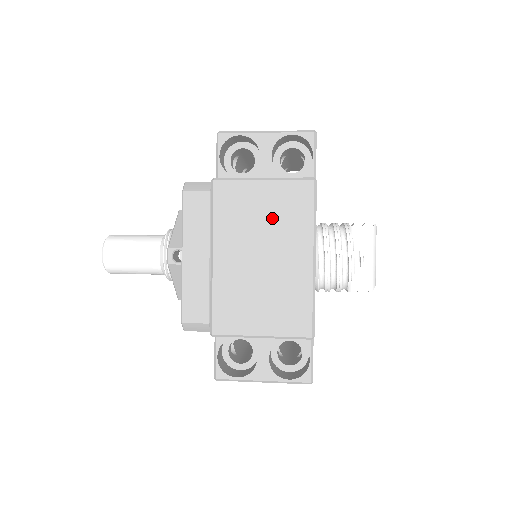
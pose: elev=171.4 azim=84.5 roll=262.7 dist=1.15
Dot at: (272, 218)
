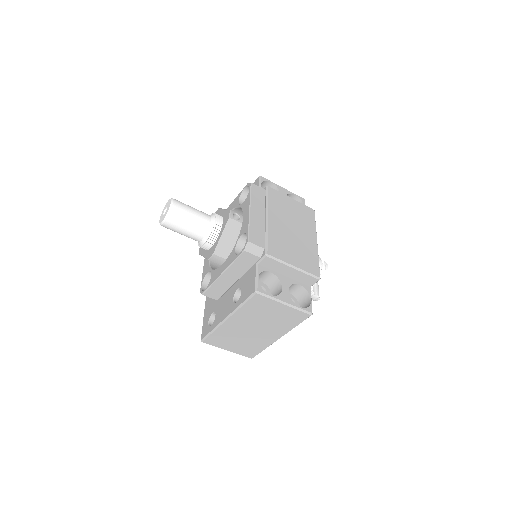
Dot at: (297, 215)
